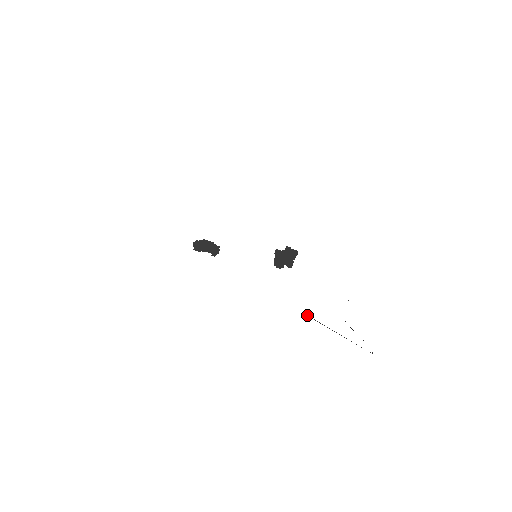
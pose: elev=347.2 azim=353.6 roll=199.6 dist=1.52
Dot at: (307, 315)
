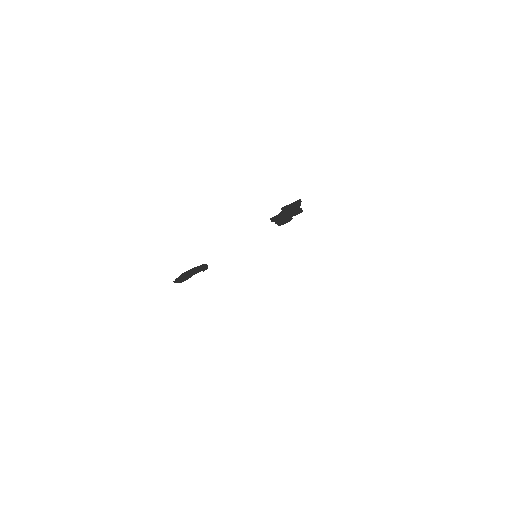
Dot at: out of frame
